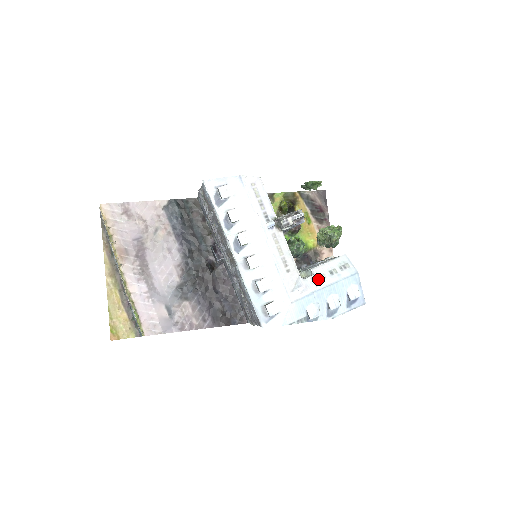
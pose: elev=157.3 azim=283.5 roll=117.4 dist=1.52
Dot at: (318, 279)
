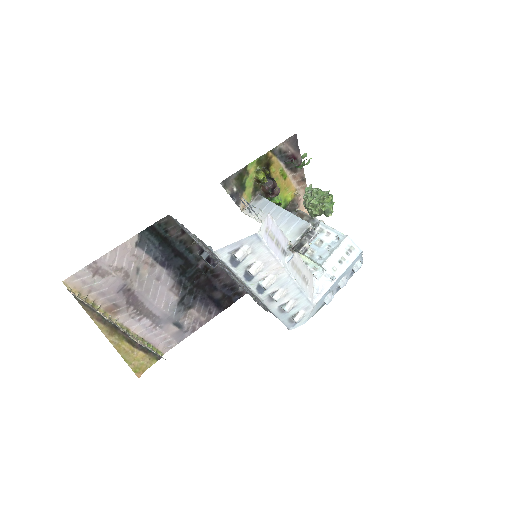
Dot at: (331, 274)
